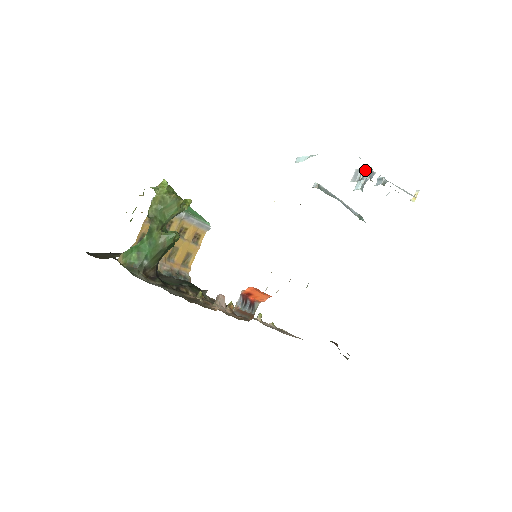
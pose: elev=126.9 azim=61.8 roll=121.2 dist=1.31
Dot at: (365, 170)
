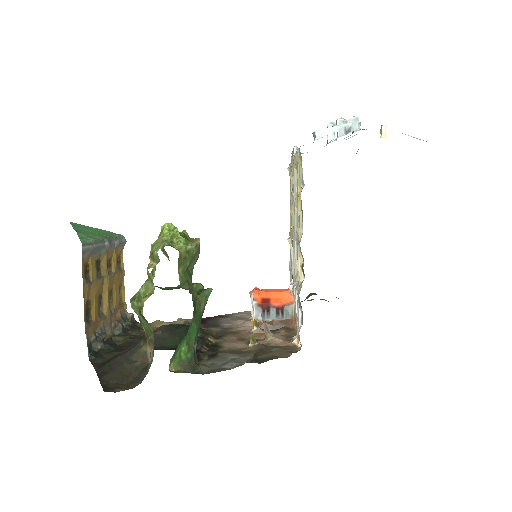
Dot at: (351, 120)
